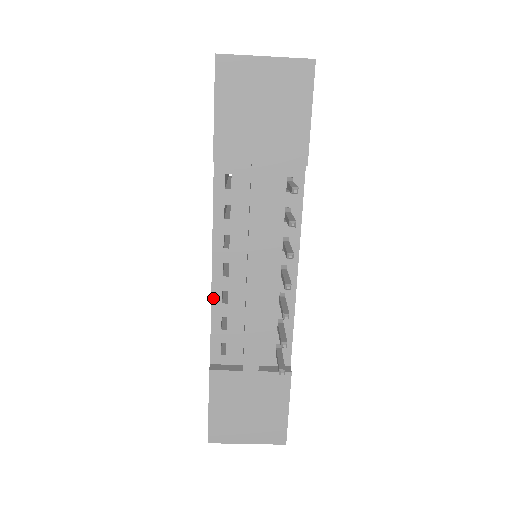
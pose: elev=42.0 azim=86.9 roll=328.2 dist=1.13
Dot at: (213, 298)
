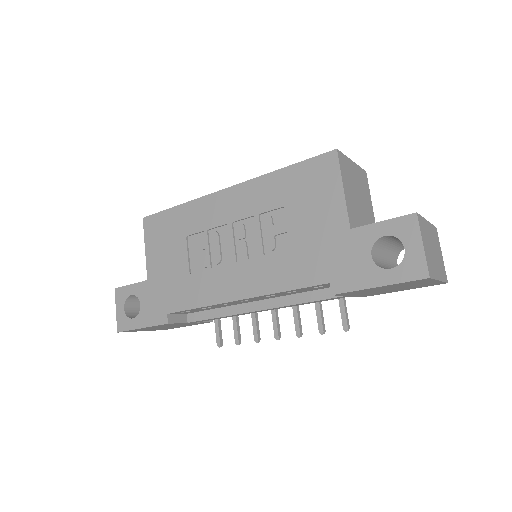
Dot at: (218, 304)
